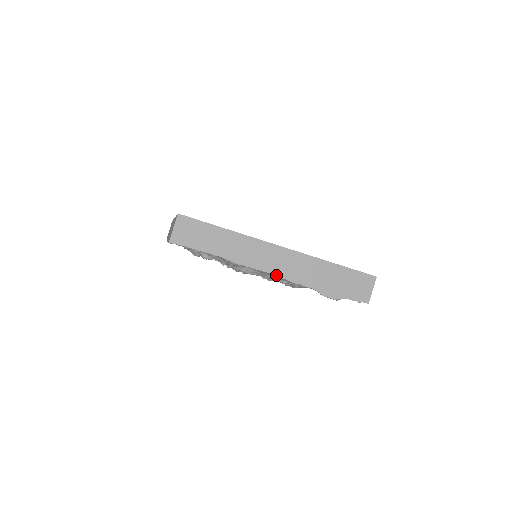
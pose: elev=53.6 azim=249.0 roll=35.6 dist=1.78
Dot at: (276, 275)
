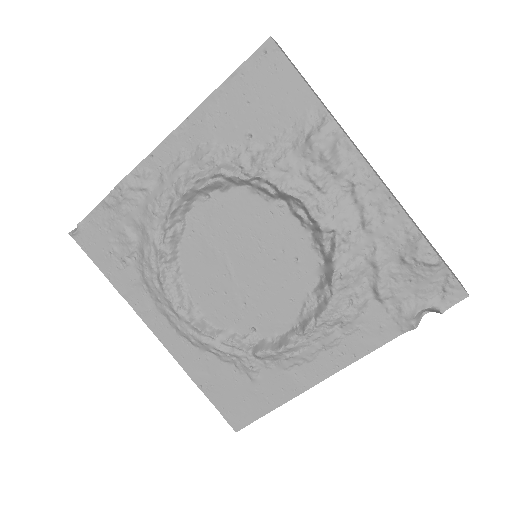
Dot at: (374, 172)
